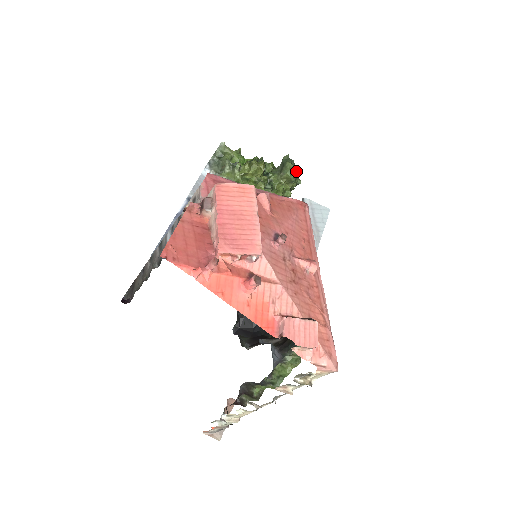
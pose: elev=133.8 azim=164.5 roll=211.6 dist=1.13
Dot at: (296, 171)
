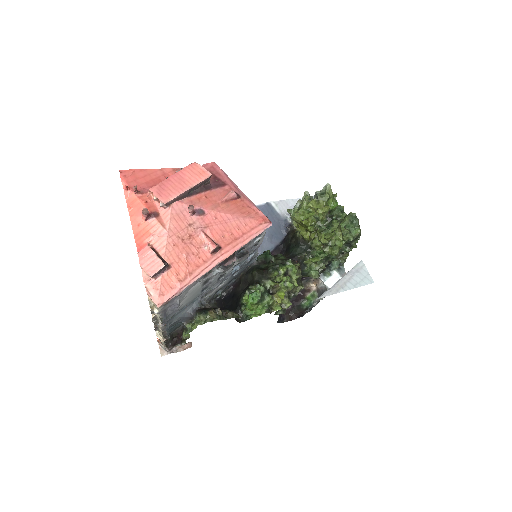
Dot at: (354, 229)
